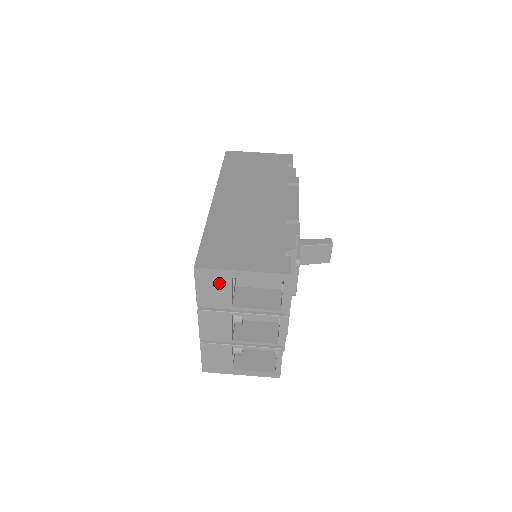
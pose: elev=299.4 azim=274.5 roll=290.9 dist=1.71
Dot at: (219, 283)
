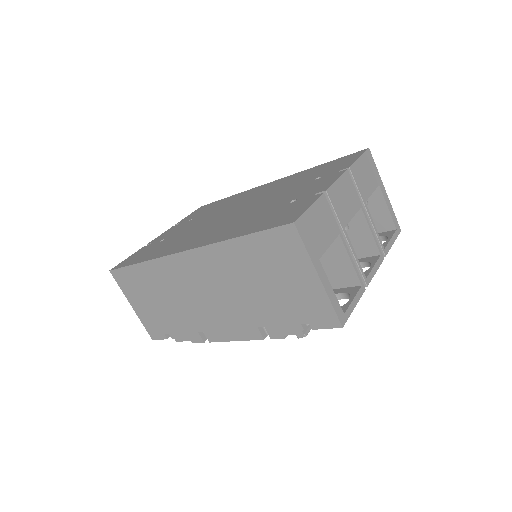
Dot at: occluded
